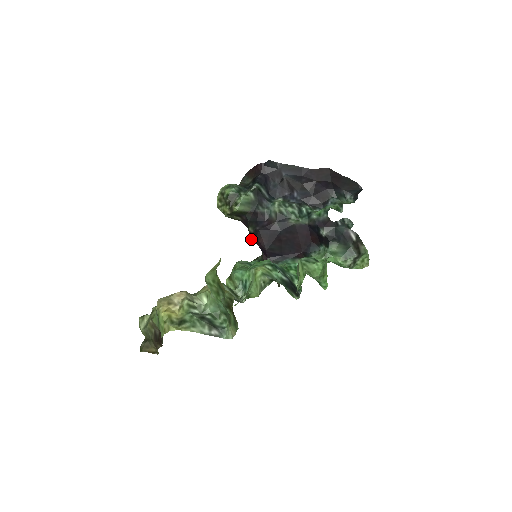
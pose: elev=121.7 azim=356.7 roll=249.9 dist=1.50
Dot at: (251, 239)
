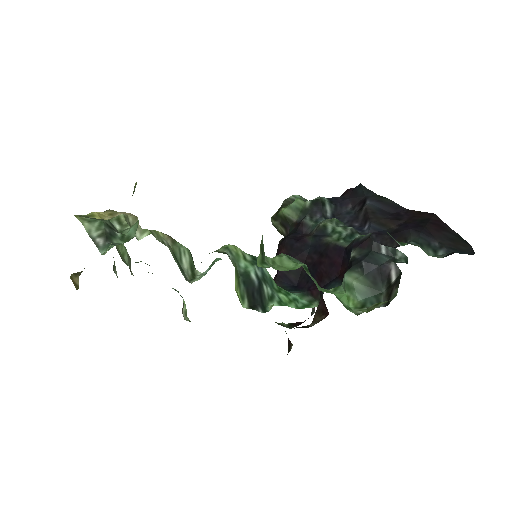
Dot at: occluded
